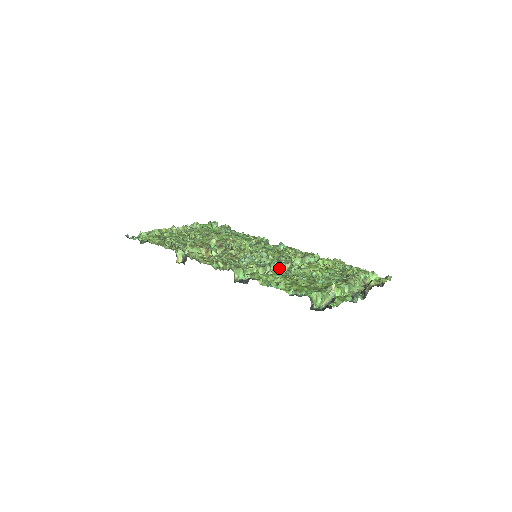
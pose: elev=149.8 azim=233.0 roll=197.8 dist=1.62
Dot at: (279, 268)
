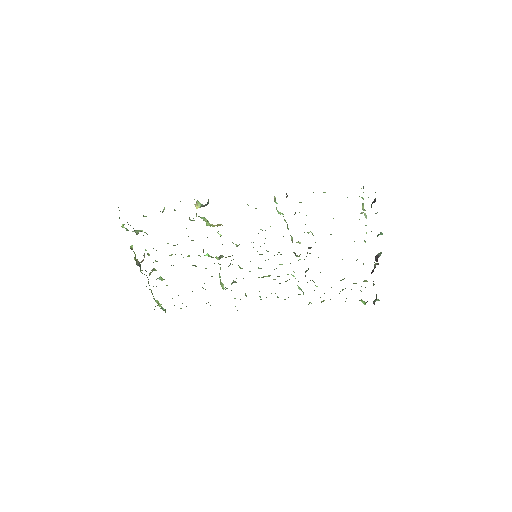
Dot at: (292, 242)
